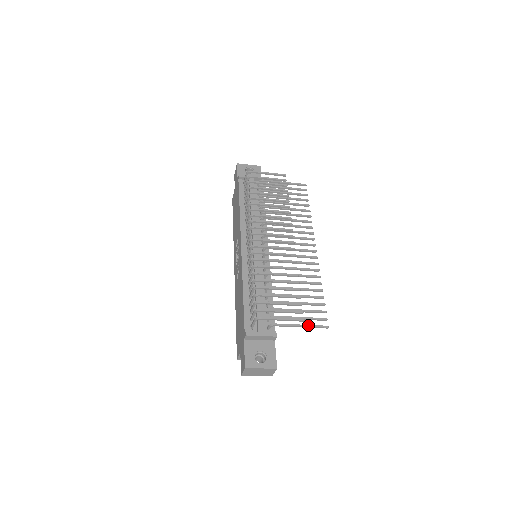
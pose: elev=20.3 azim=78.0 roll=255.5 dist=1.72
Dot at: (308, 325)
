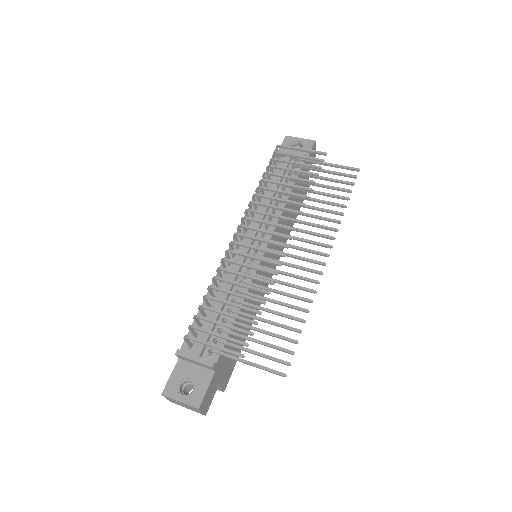
Dot at: (257, 364)
